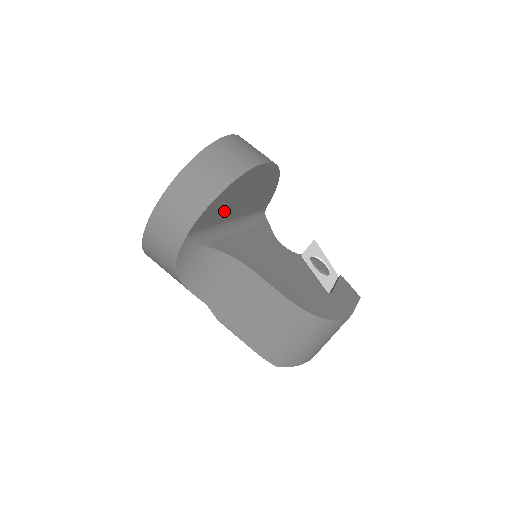
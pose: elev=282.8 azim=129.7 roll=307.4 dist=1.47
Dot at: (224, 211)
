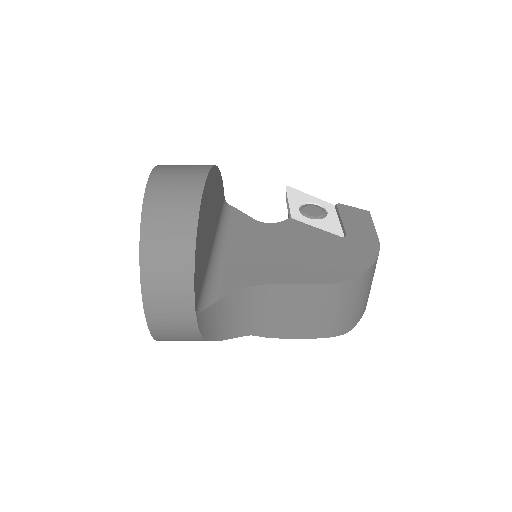
Dot at: (204, 256)
